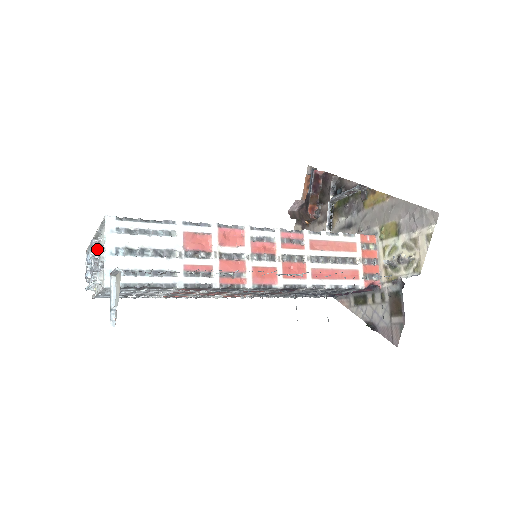
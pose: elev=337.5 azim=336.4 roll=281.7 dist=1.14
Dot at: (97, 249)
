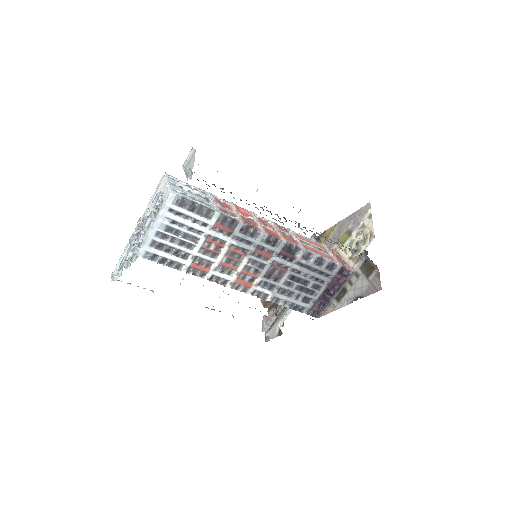
Dot at: (153, 200)
